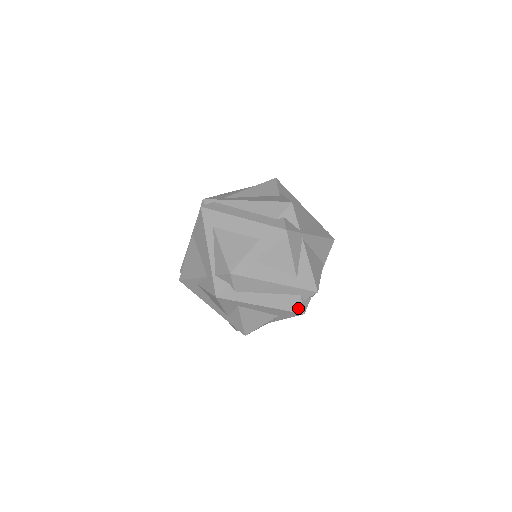
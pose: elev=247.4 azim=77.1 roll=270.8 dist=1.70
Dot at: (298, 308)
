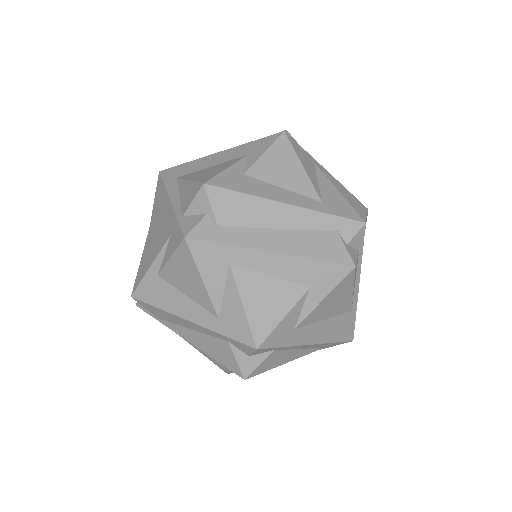
Dot at: (340, 255)
